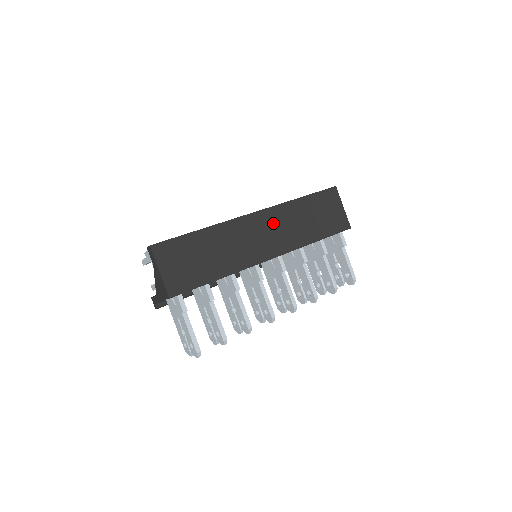
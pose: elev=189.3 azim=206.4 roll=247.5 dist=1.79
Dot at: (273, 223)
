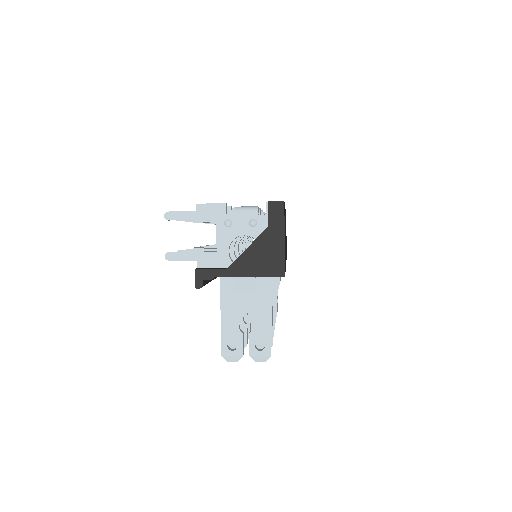
Dot at: occluded
